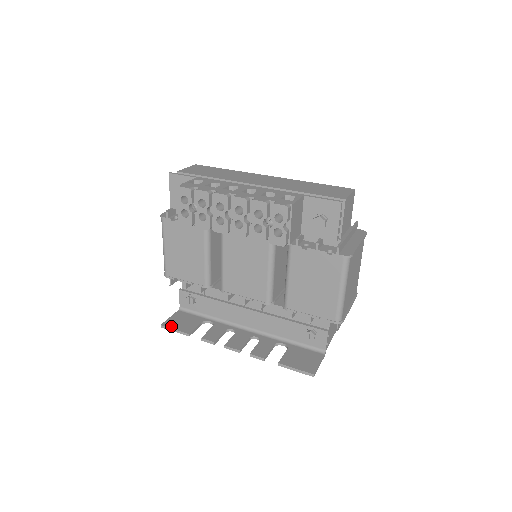
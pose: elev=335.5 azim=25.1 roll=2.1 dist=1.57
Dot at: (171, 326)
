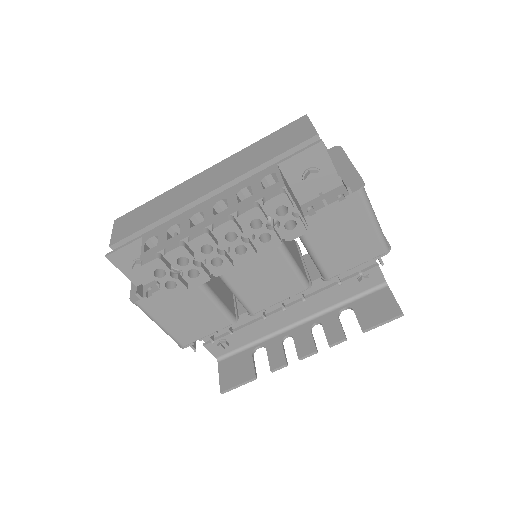
Dot at: (231, 385)
